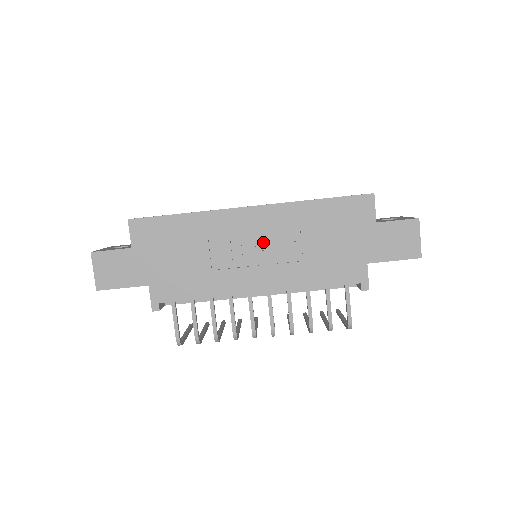
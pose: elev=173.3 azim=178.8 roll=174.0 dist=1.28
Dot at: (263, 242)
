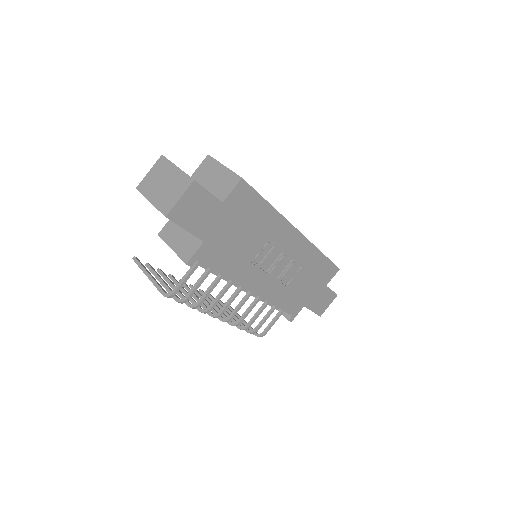
Dot at: (284, 260)
